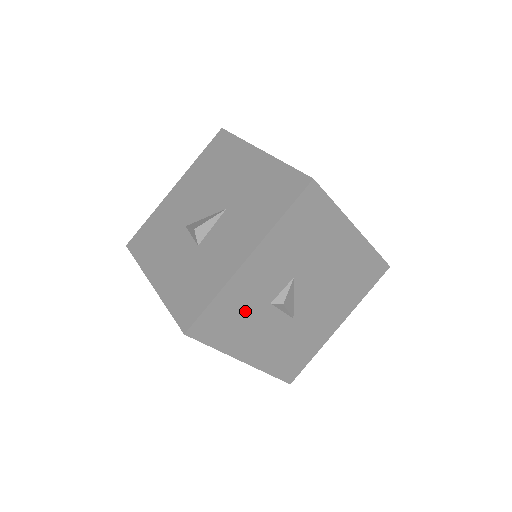
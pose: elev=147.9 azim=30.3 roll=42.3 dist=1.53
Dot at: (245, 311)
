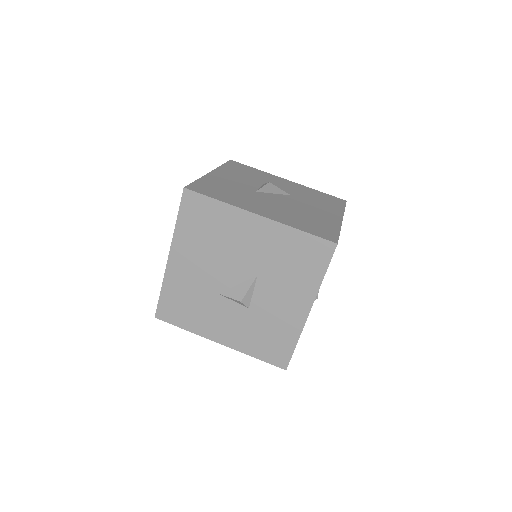
Dot at: occluded
